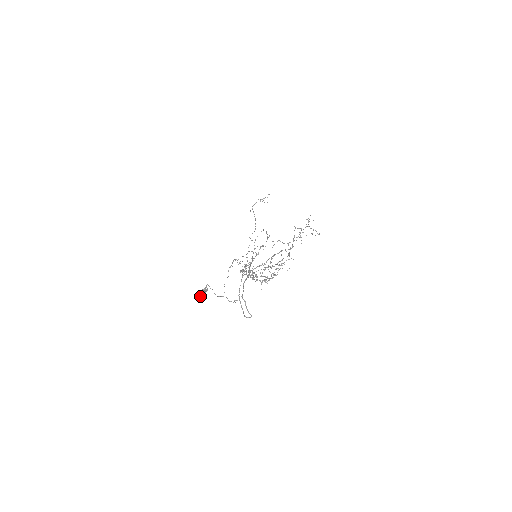
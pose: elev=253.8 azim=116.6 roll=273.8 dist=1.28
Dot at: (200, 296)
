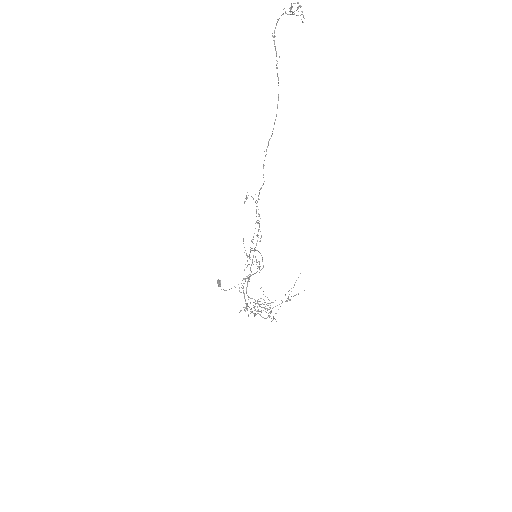
Dot at: occluded
